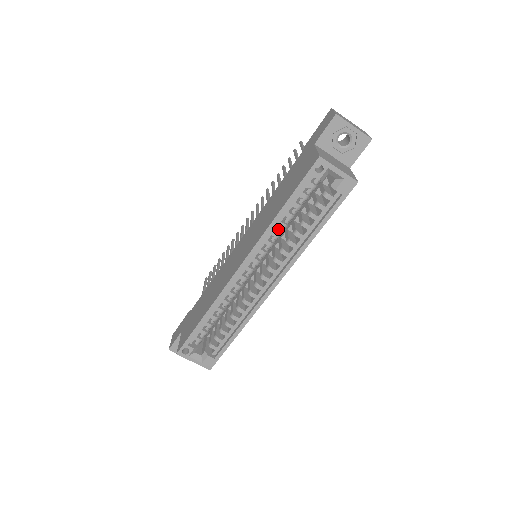
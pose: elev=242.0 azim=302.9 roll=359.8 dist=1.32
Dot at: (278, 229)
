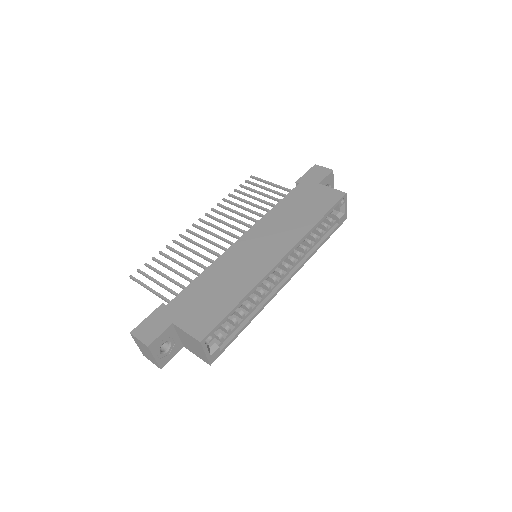
Dot at: occluded
